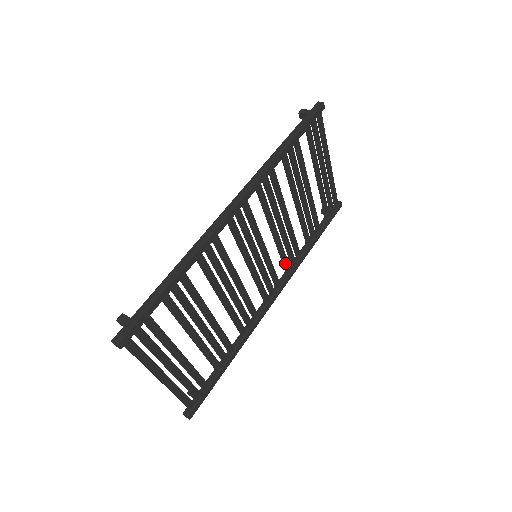
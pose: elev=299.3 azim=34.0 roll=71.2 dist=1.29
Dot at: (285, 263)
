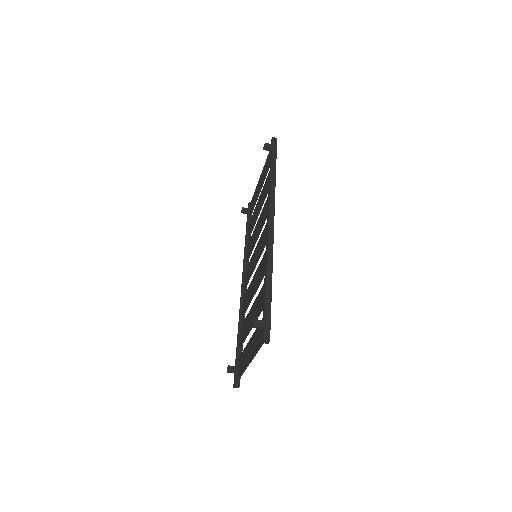
Dot at: occluded
